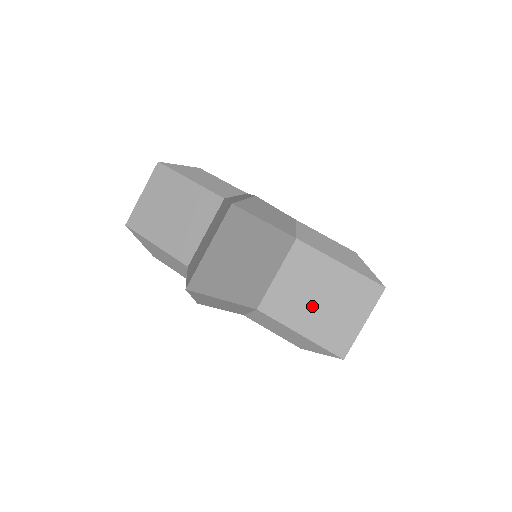
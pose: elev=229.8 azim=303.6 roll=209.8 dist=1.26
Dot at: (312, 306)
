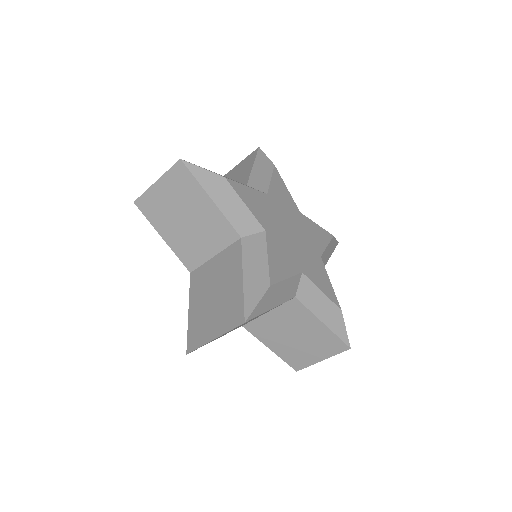
Dot at: (288, 339)
